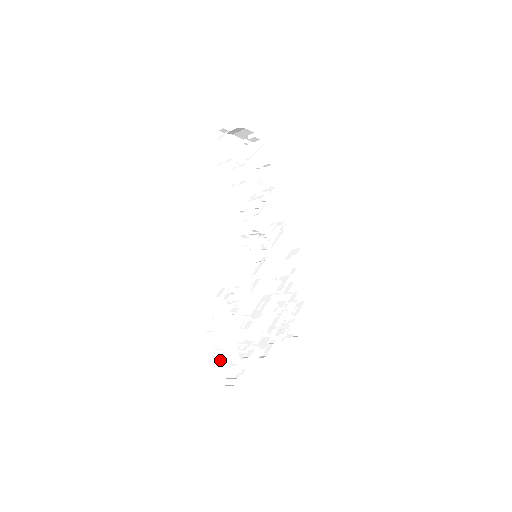
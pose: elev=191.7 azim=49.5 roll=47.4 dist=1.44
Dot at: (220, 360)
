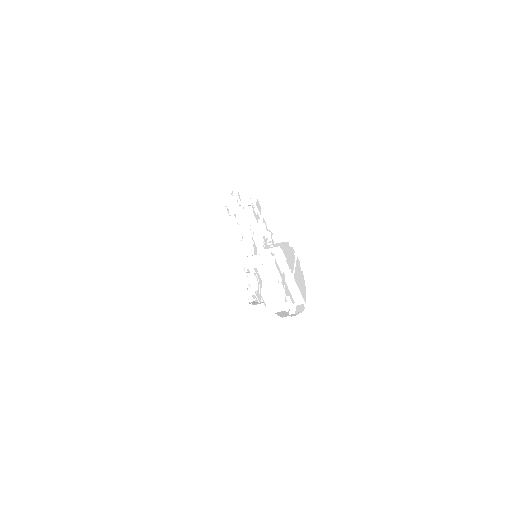
Dot at: (242, 287)
